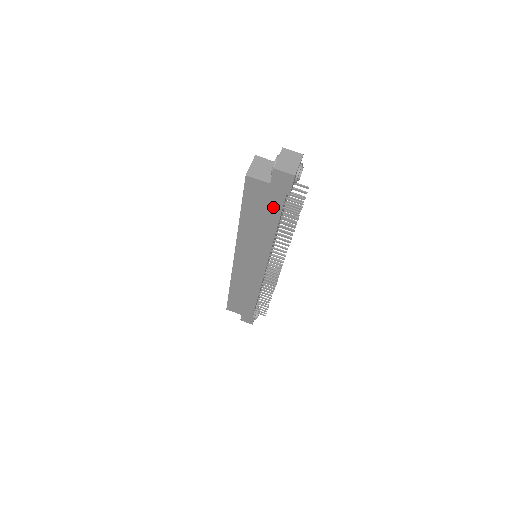
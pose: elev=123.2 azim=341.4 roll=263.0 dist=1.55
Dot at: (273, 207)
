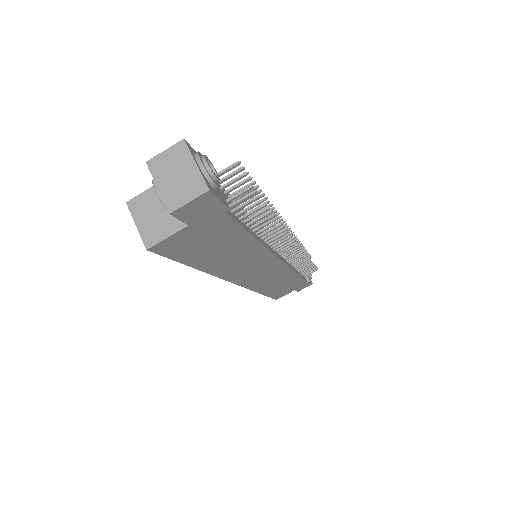
Dot at: (224, 232)
